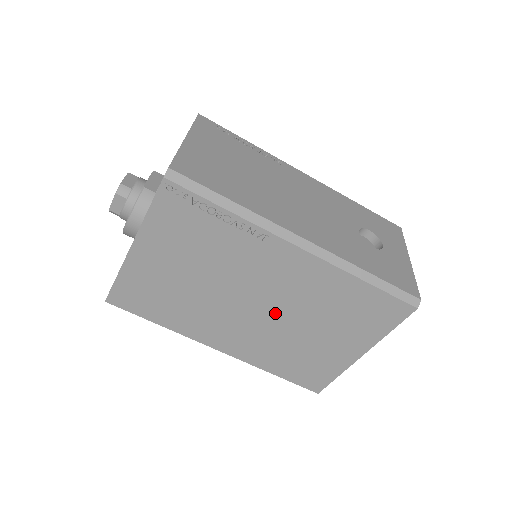
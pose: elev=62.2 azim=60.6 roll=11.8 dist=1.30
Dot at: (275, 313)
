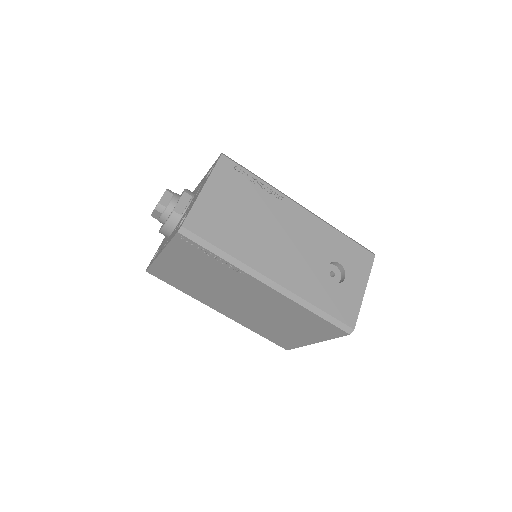
Dot at: (255, 308)
